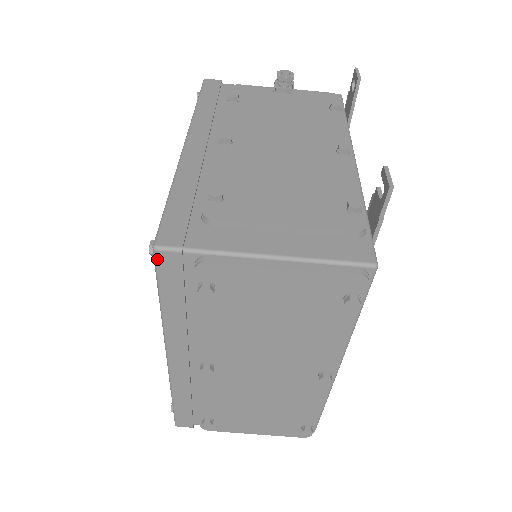
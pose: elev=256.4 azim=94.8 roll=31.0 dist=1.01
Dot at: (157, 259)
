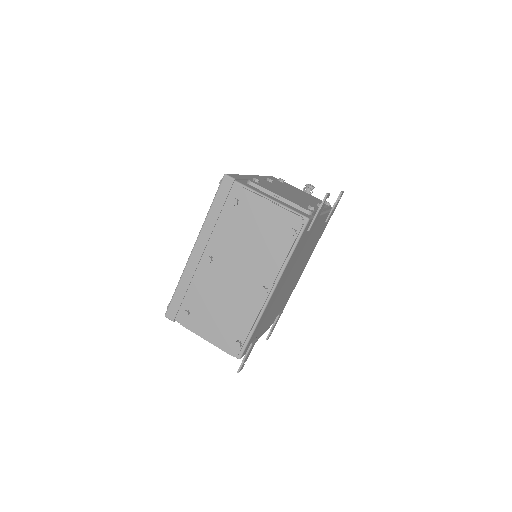
Dot at: (223, 180)
